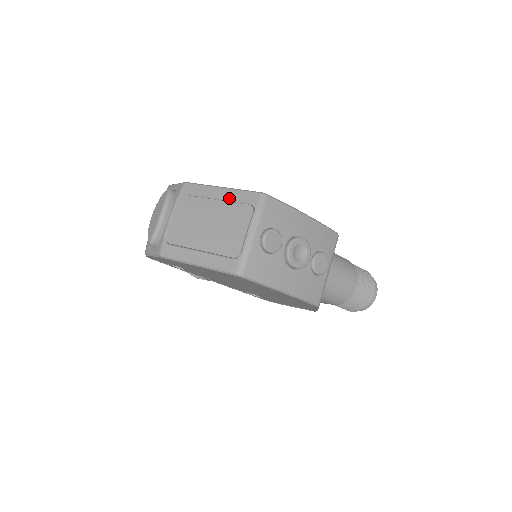
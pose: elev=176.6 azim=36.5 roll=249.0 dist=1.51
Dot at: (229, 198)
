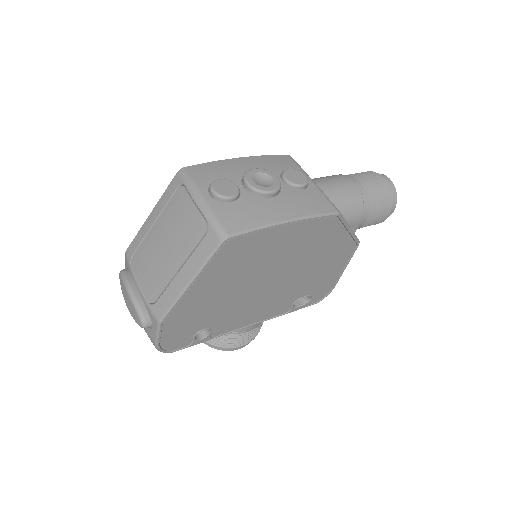
Dot at: (161, 208)
